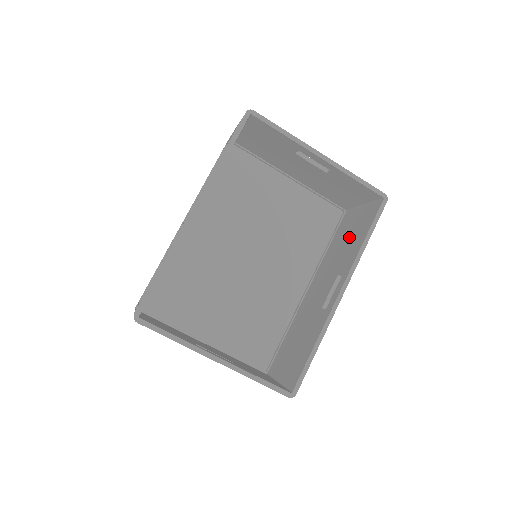
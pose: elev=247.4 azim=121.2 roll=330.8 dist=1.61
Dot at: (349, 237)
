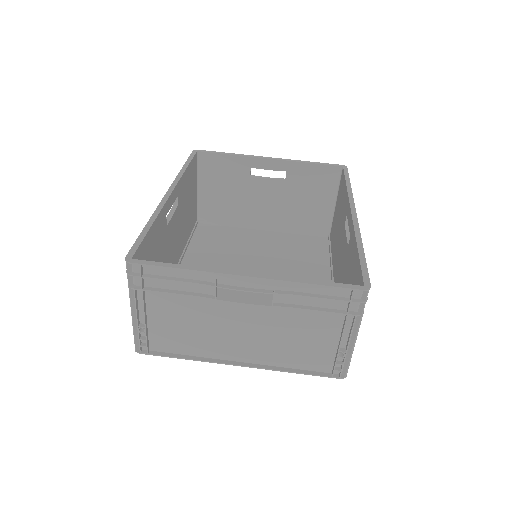
Dot at: (338, 217)
